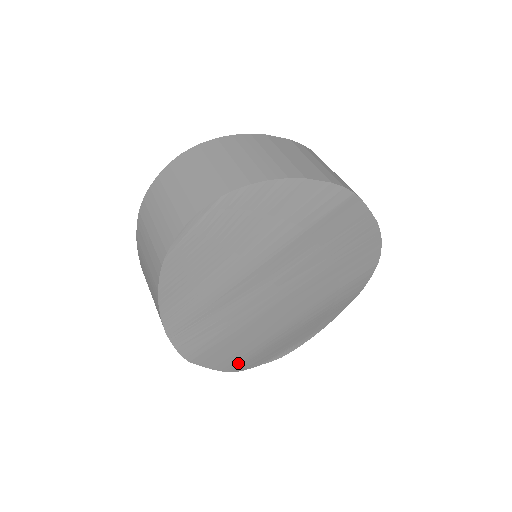
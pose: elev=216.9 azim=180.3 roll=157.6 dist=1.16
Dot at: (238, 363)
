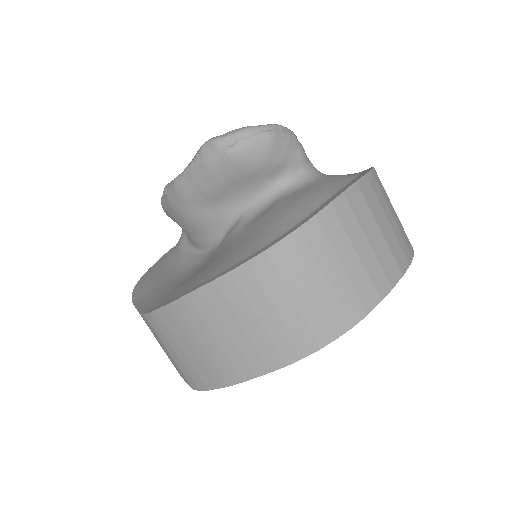
Dot at: occluded
